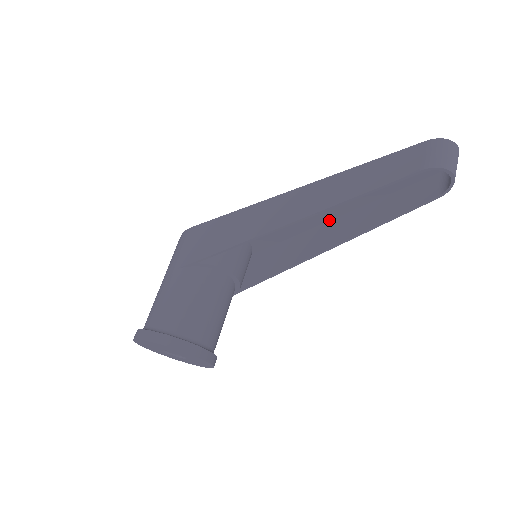
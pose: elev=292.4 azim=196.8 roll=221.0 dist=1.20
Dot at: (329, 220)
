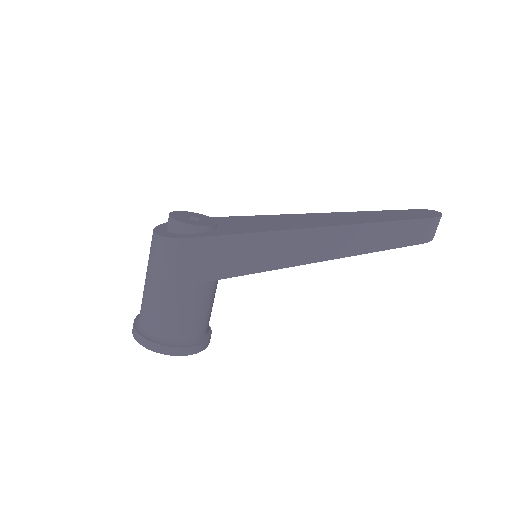
Dot at: occluded
